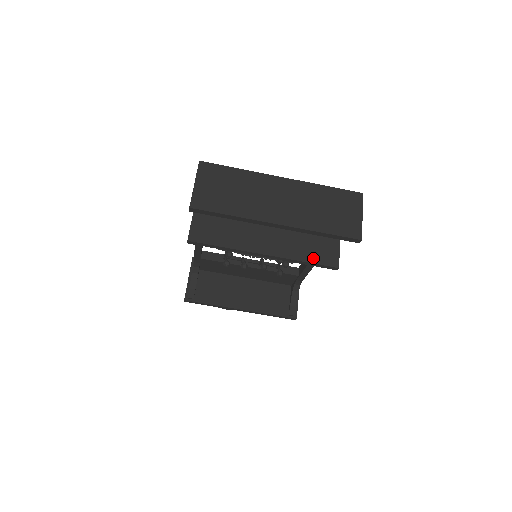
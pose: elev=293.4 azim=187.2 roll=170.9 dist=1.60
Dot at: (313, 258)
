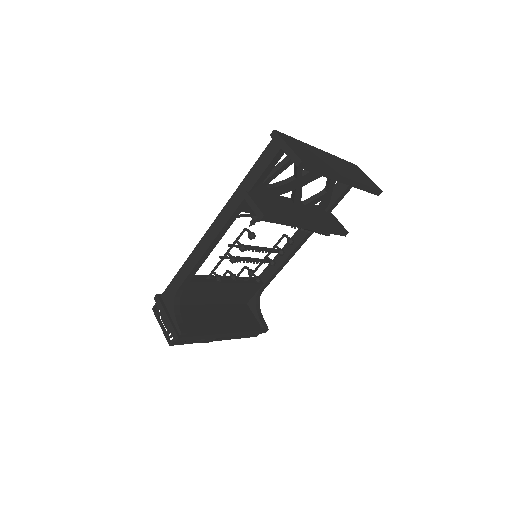
Dot at: (334, 227)
